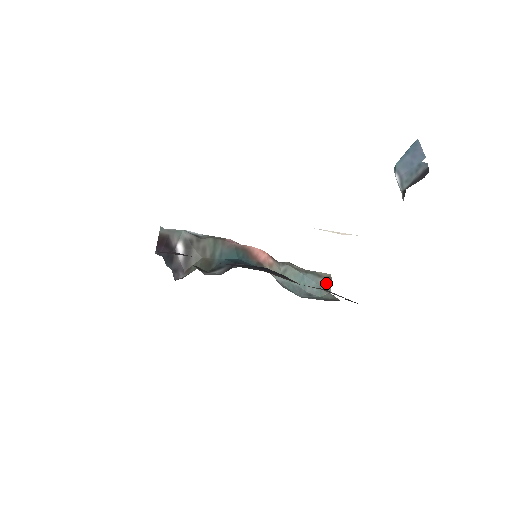
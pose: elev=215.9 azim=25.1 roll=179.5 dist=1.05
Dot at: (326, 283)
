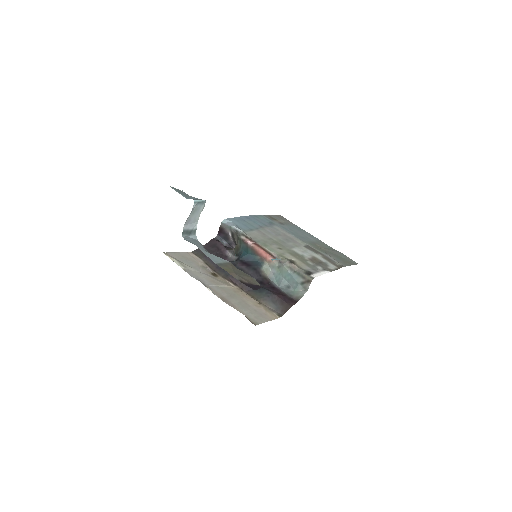
Dot at: (305, 284)
